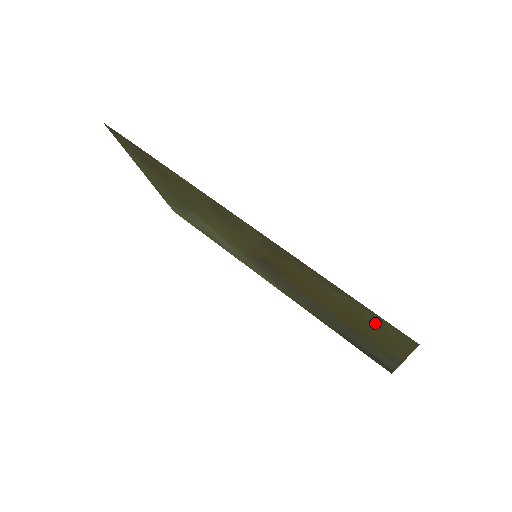
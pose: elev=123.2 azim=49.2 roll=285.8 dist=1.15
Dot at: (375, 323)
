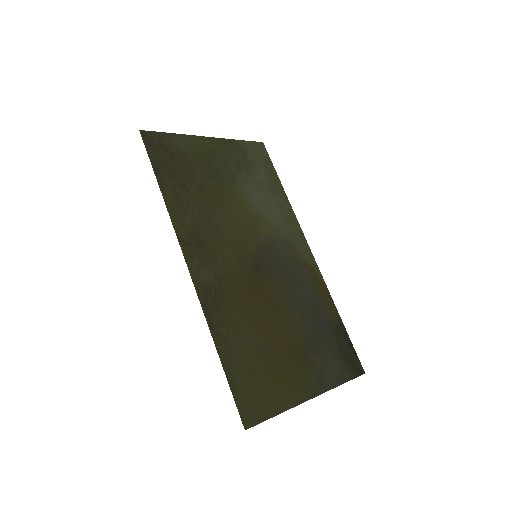
Dot at: (253, 387)
